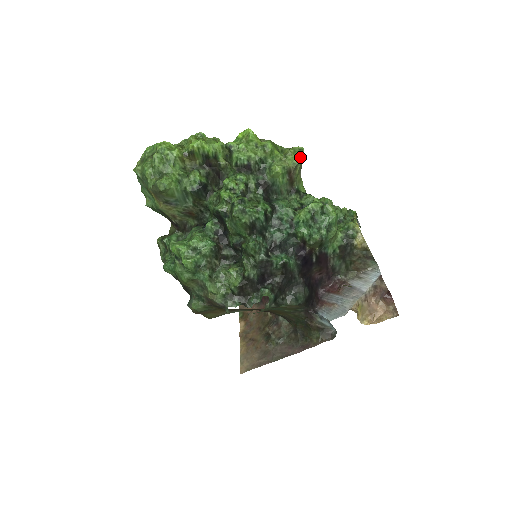
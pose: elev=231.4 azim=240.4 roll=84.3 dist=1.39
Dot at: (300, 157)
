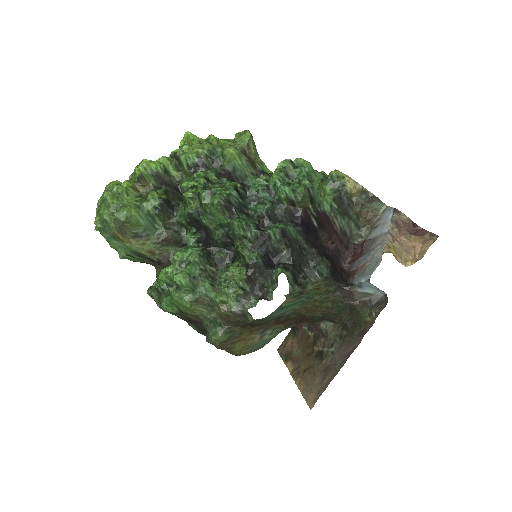
Dot at: (247, 134)
